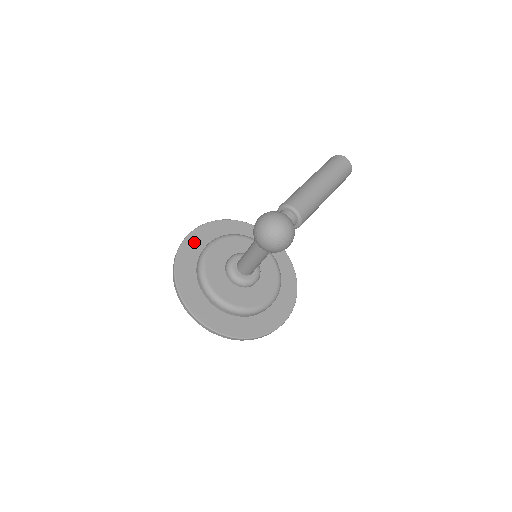
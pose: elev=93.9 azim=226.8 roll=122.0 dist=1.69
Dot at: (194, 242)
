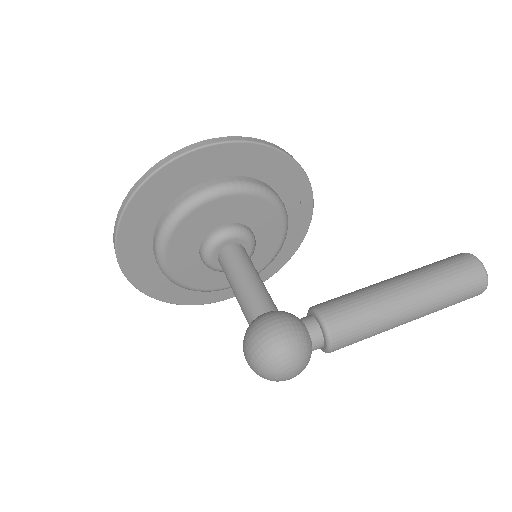
Dot at: (197, 165)
